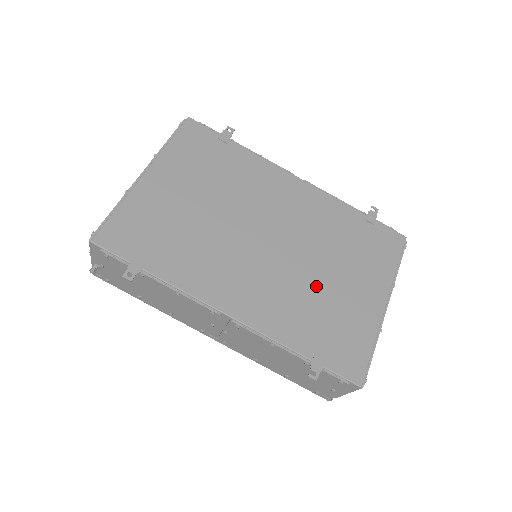
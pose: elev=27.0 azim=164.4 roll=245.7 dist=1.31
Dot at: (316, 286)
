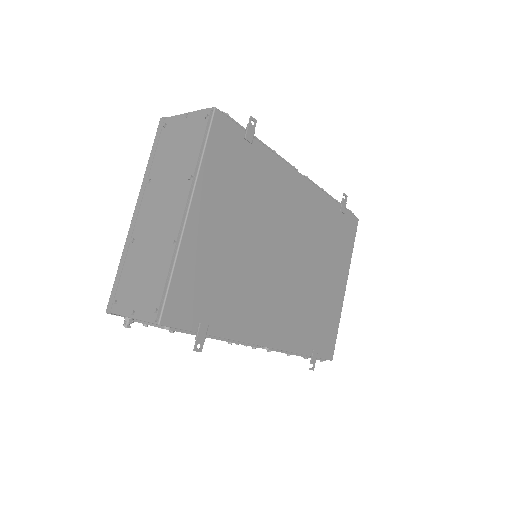
Dot at: (313, 291)
